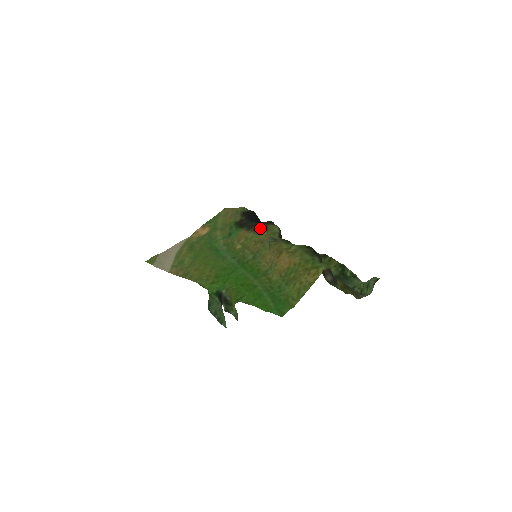
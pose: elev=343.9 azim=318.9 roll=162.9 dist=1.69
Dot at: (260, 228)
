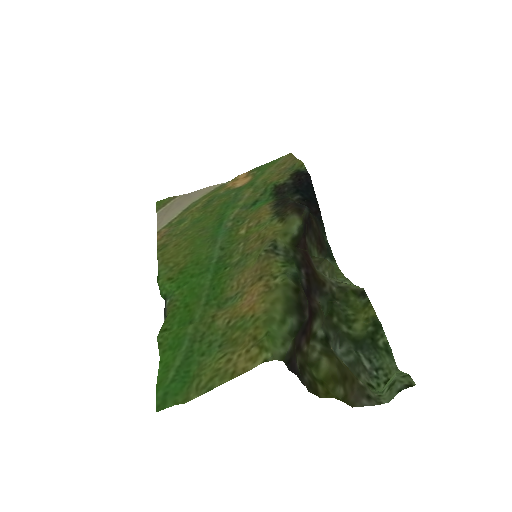
Dot at: (282, 213)
